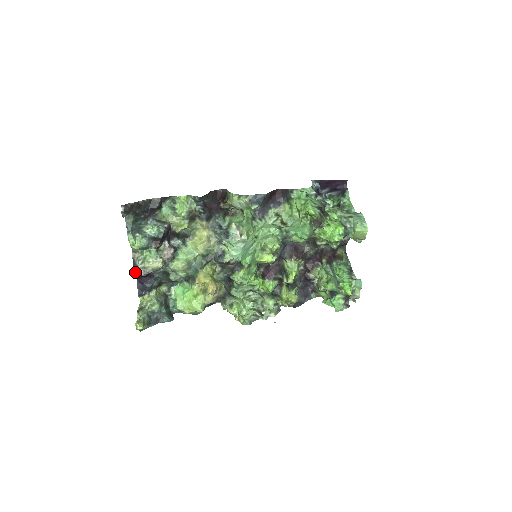
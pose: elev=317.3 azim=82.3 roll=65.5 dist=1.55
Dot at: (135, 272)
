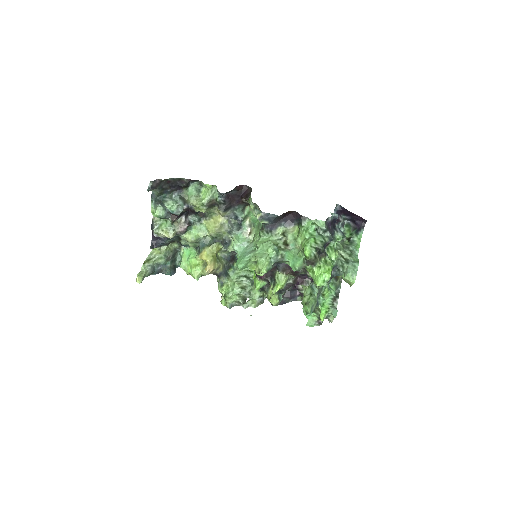
Dot at: (152, 230)
